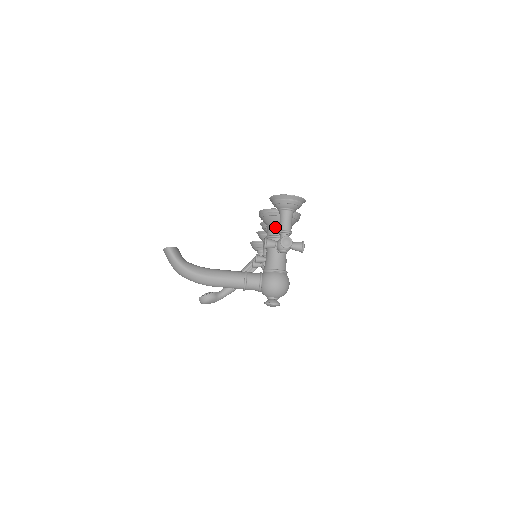
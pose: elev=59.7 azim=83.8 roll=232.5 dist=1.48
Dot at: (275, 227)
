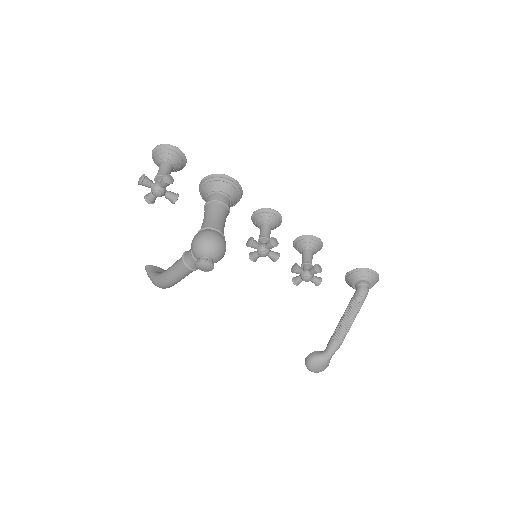
Dot at: (207, 199)
